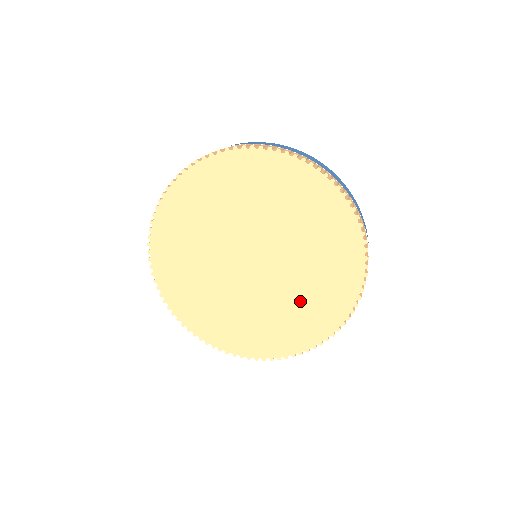
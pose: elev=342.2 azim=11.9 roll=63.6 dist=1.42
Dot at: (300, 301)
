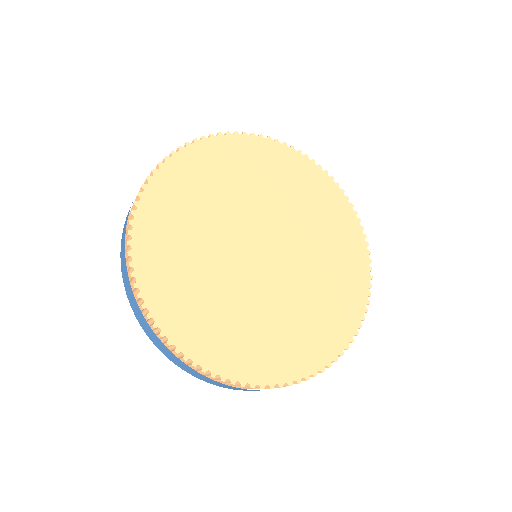
Dot at: (256, 323)
